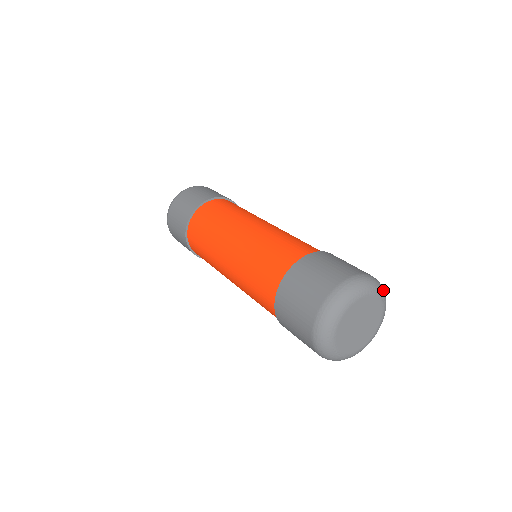
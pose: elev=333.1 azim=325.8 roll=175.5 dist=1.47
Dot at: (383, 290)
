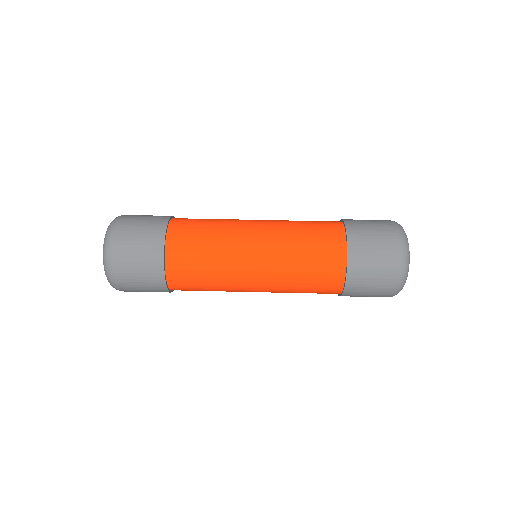
Dot at: occluded
